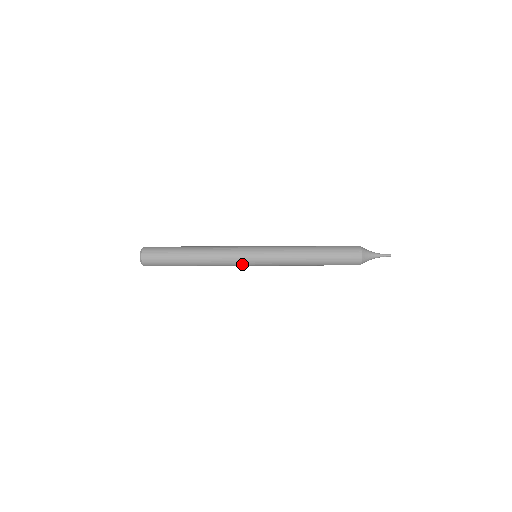
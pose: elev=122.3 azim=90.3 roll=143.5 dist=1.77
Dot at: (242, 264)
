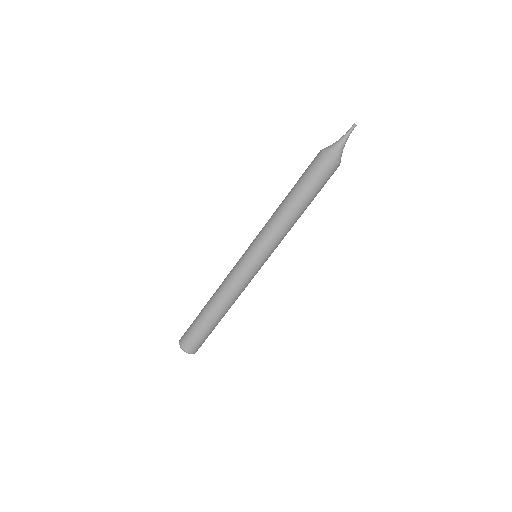
Dot at: occluded
